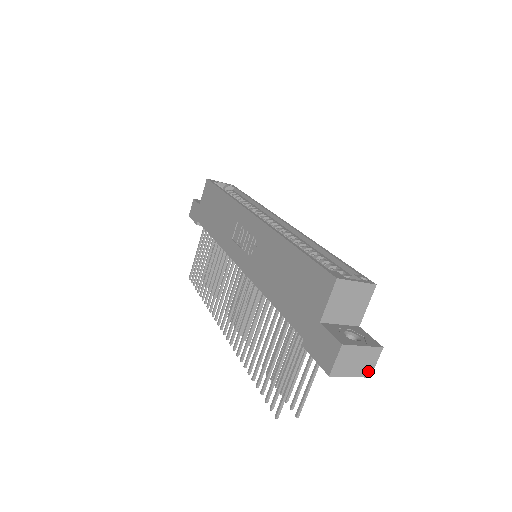
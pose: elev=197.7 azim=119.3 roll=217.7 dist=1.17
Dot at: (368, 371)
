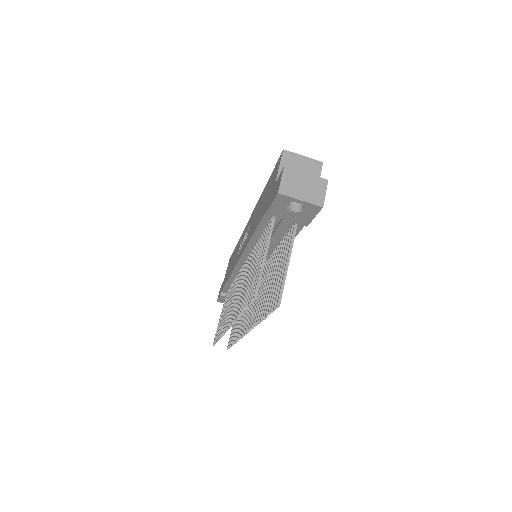
Dot at: (319, 200)
